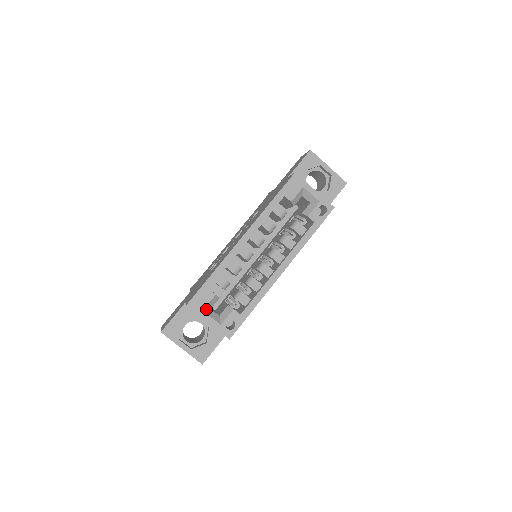
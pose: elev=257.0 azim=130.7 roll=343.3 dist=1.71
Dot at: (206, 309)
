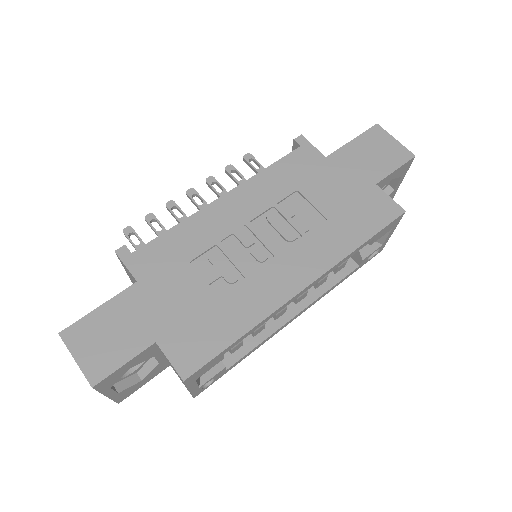
Dot at: occluded
